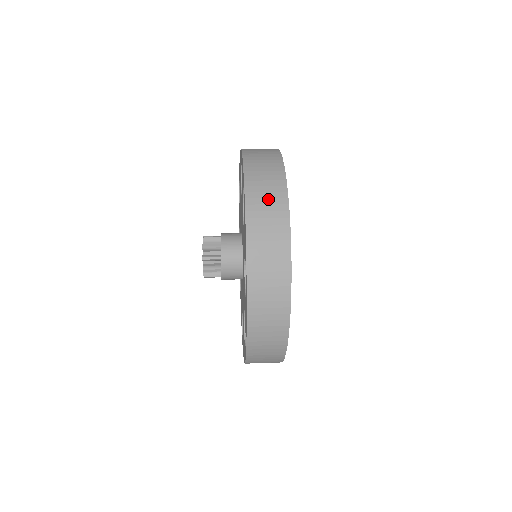
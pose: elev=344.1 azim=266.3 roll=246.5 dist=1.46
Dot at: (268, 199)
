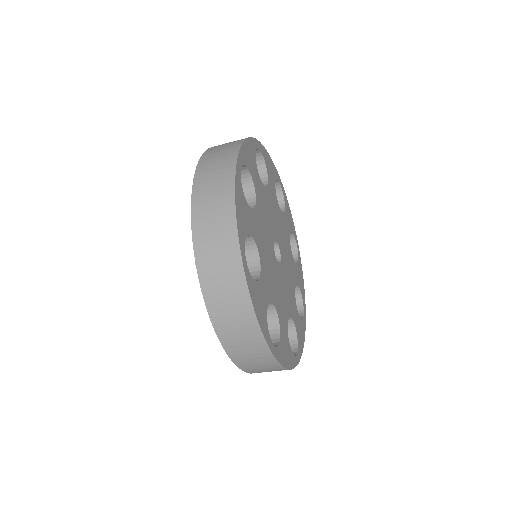
Dot at: (215, 177)
